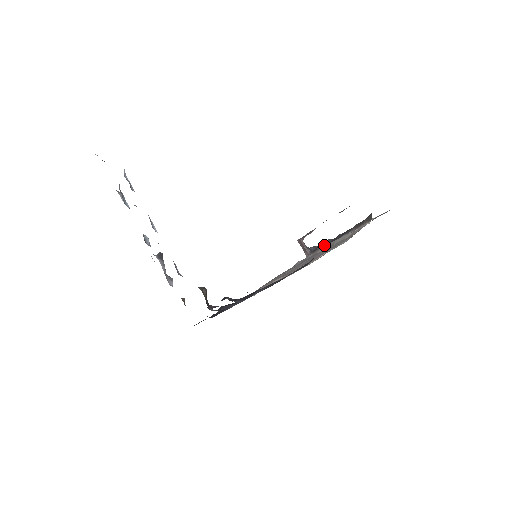
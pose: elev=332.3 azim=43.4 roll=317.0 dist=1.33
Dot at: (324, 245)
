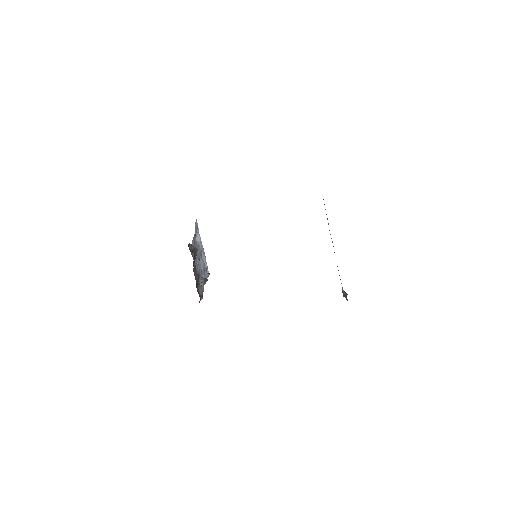
Dot at: occluded
